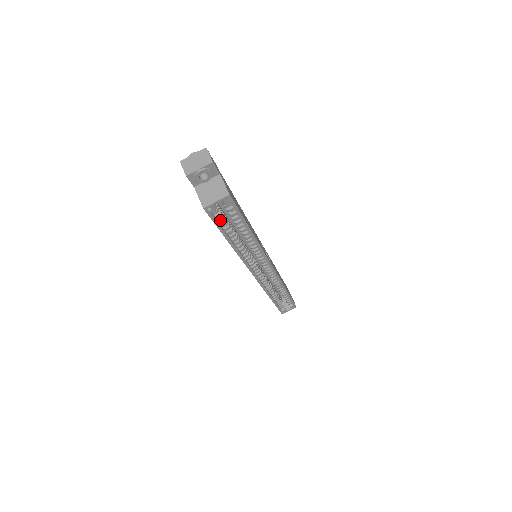
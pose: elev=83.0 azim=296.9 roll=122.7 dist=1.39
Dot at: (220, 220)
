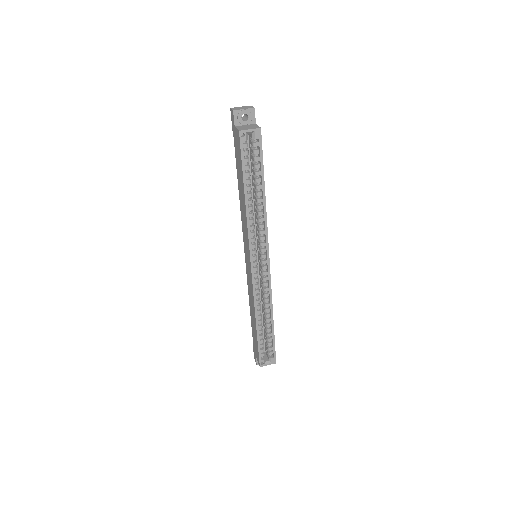
Dot at: (246, 159)
